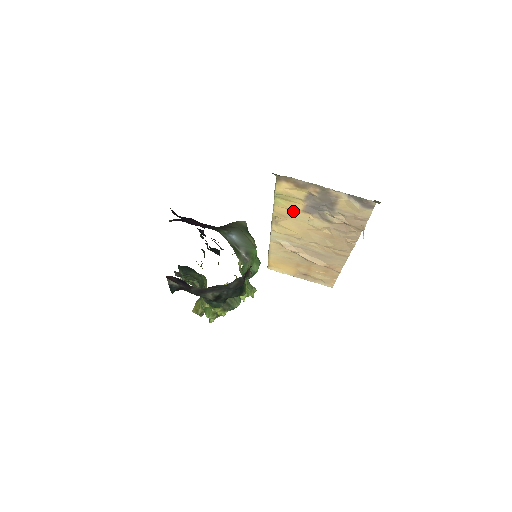
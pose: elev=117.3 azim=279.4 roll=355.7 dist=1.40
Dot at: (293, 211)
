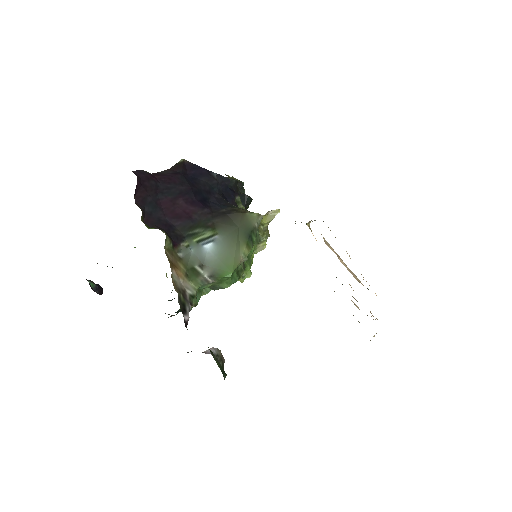
Dot at: occluded
